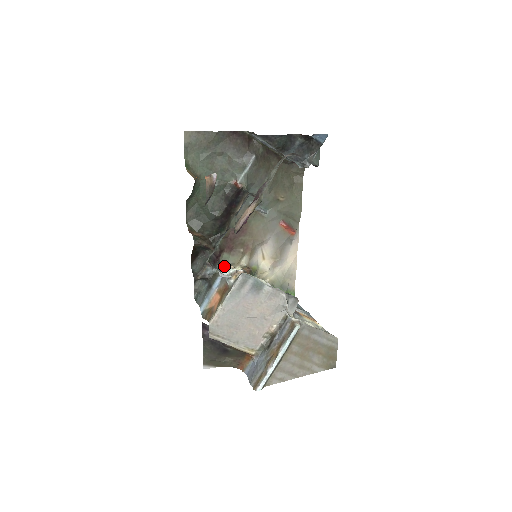
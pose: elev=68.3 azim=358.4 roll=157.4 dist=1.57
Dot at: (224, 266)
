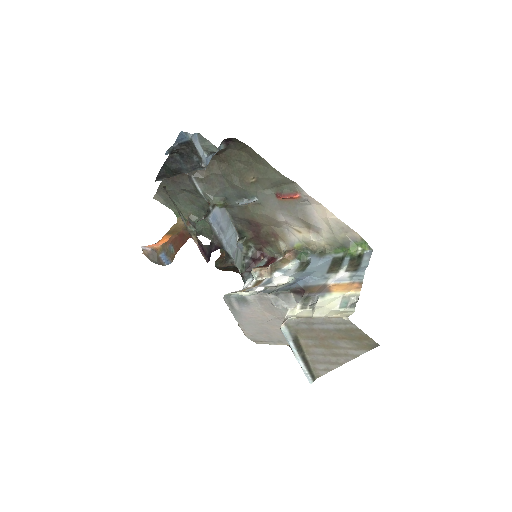
Dot at: (251, 272)
